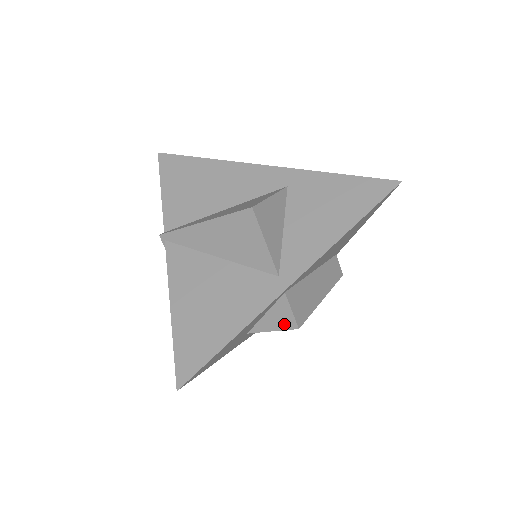
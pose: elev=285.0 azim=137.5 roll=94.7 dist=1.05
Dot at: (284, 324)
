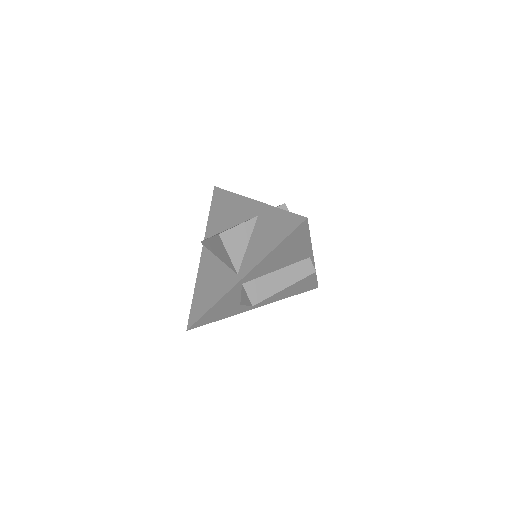
Dot at: (248, 302)
